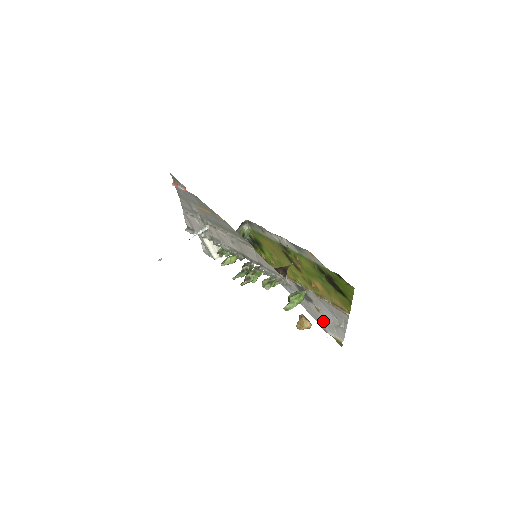
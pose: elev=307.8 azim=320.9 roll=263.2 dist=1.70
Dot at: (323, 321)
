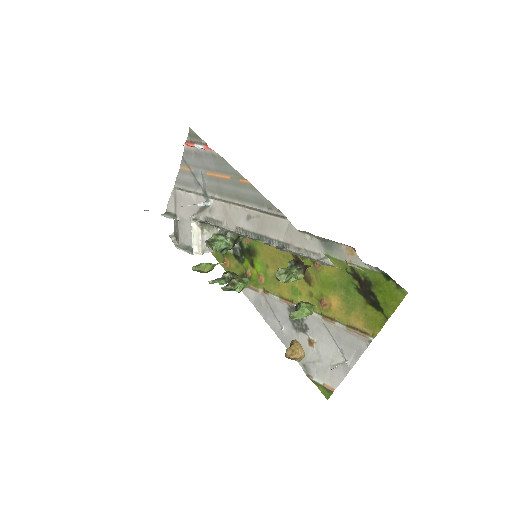
Dot at: (312, 360)
